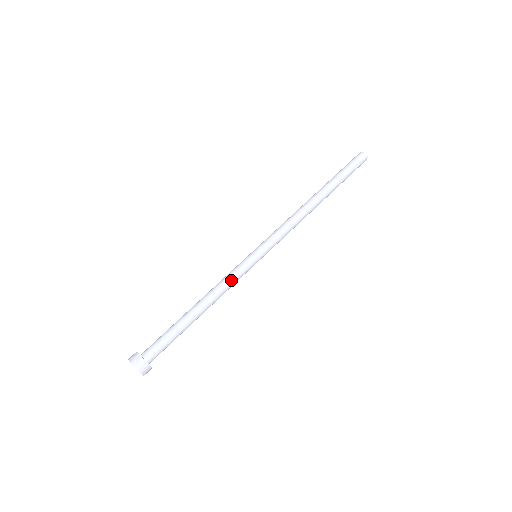
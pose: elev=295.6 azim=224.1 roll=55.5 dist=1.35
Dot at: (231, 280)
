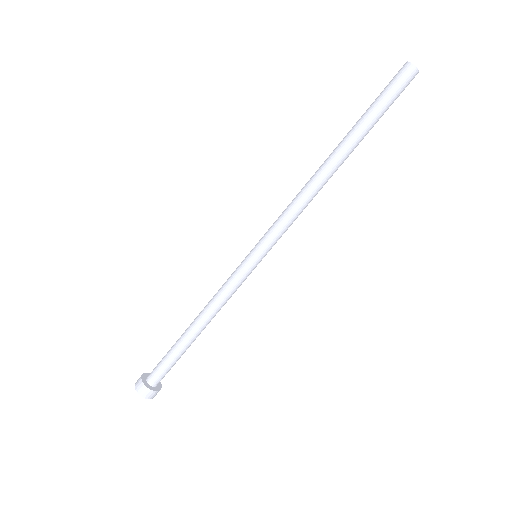
Dot at: occluded
